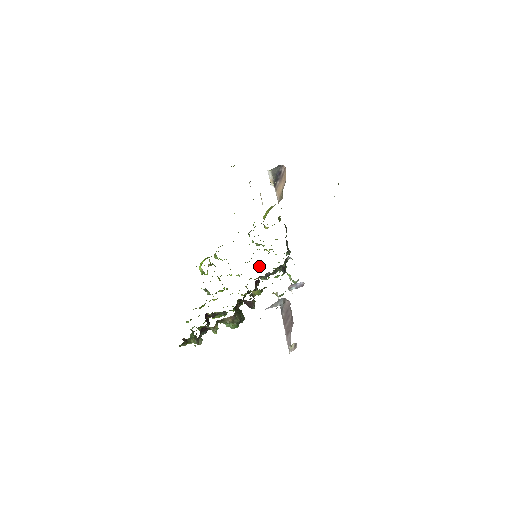
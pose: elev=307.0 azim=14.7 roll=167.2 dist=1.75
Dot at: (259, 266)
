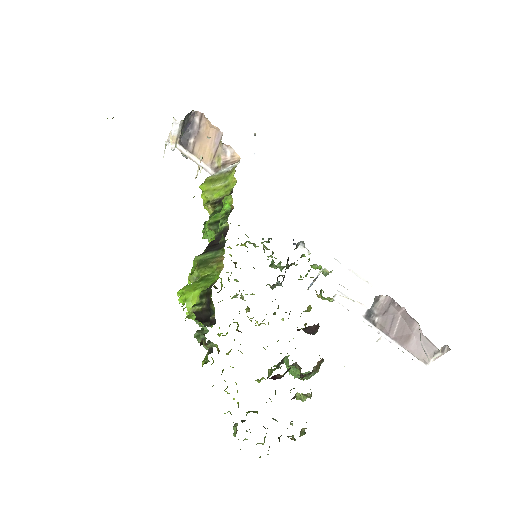
Dot at: occluded
